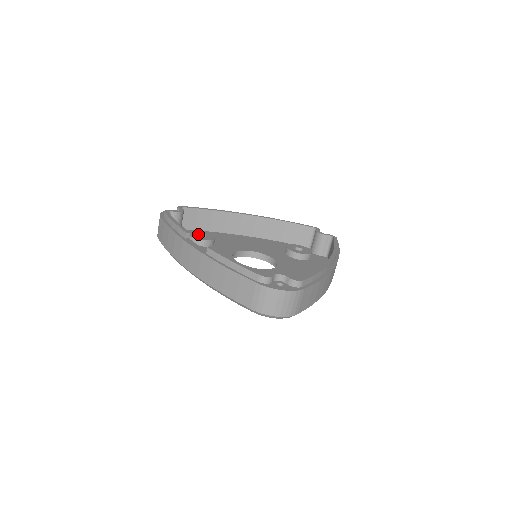
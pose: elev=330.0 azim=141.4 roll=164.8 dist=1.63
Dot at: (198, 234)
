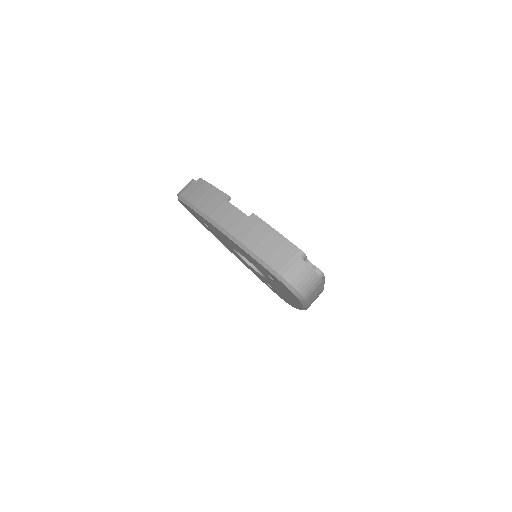
Dot at: occluded
